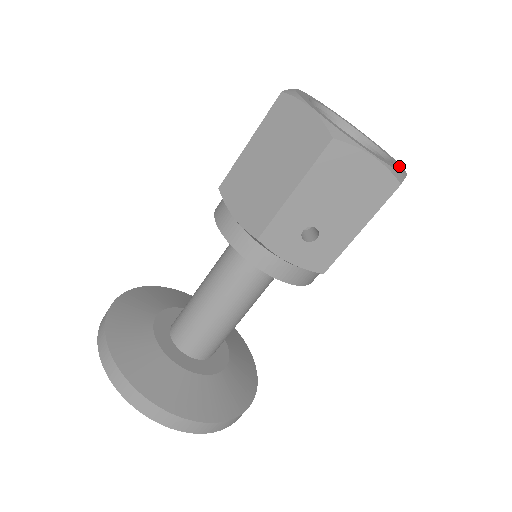
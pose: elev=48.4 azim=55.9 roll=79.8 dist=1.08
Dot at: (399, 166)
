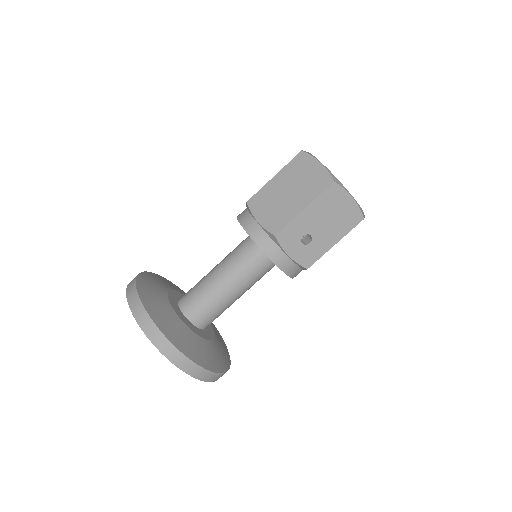
Dot at: occluded
